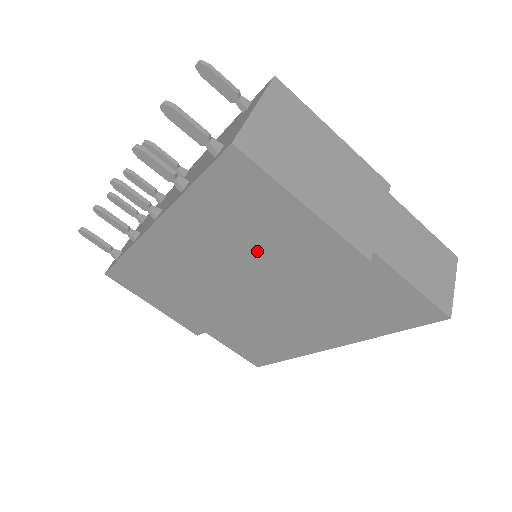
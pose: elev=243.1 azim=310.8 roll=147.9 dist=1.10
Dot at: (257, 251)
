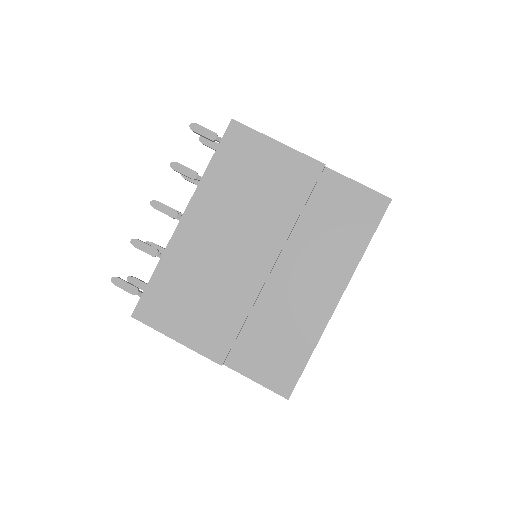
Dot at: (258, 198)
